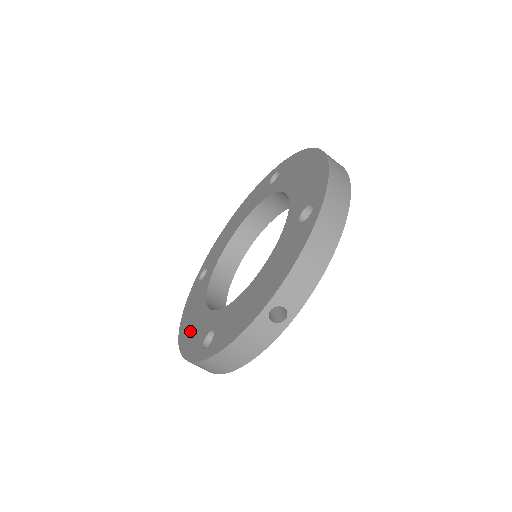
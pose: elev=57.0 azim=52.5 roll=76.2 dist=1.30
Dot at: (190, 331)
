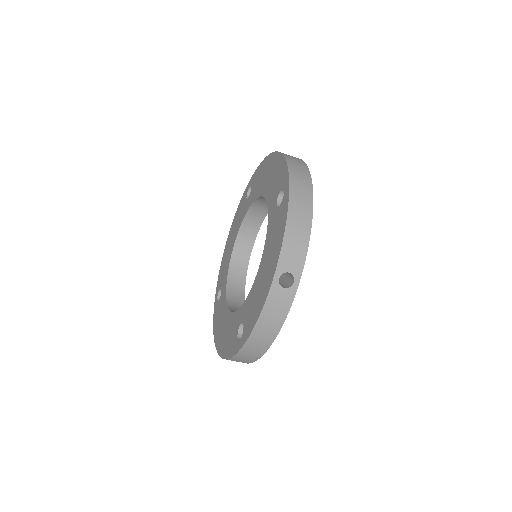
Dot at: (224, 338)
